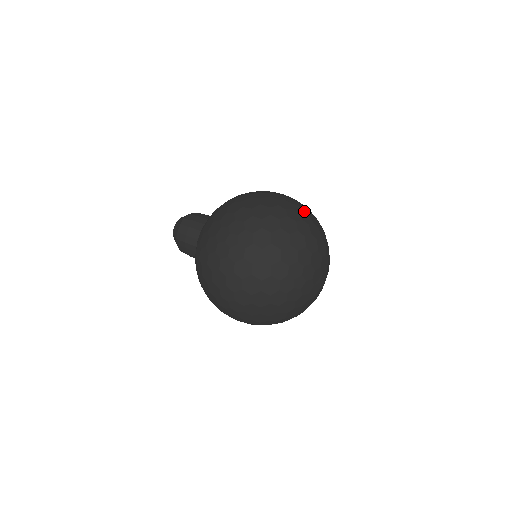
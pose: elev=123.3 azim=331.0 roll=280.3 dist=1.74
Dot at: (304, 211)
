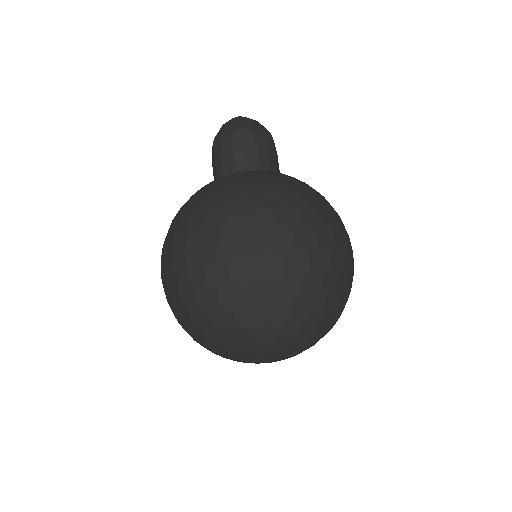
Dot at: (324, 307)
